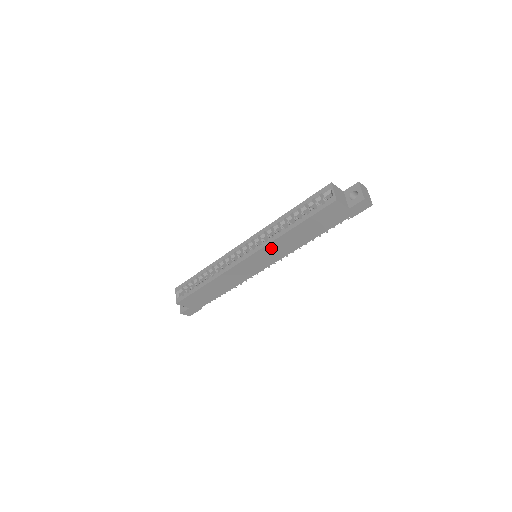
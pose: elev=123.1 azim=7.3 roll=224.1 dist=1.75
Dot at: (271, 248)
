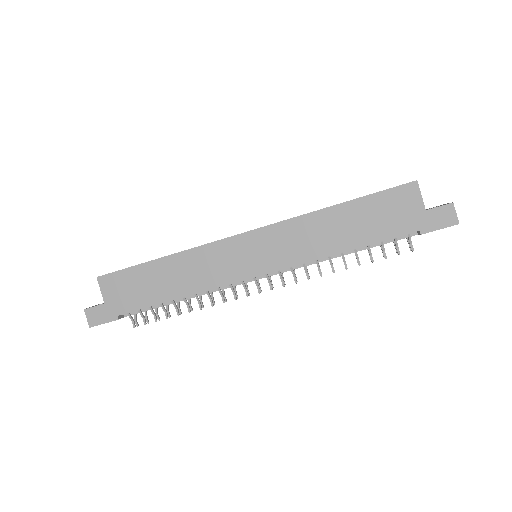
Dot at: (290, 231)
